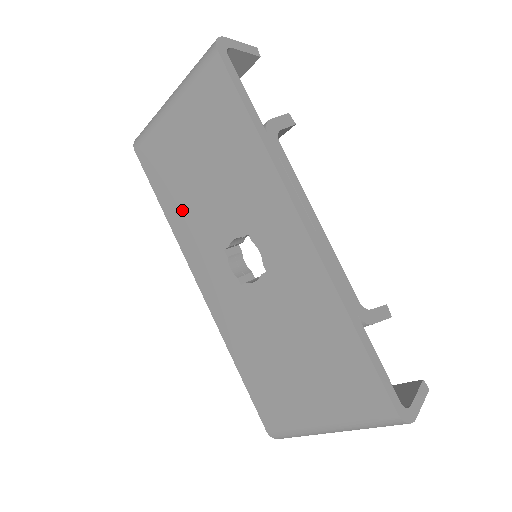
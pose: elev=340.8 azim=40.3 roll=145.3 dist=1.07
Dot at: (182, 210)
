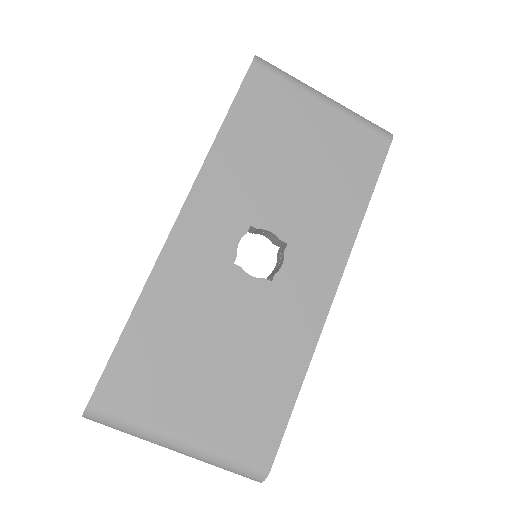
Dot at: (245, 154)
